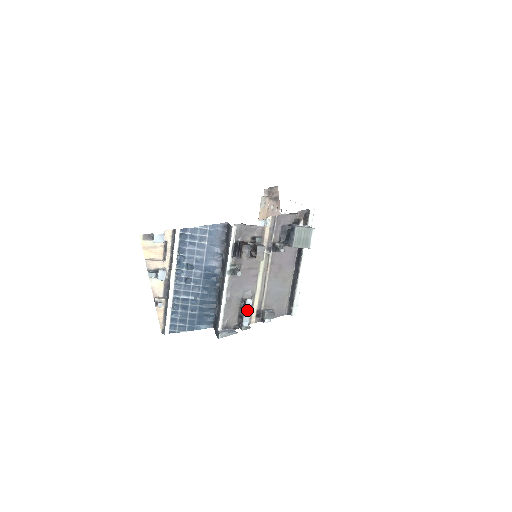
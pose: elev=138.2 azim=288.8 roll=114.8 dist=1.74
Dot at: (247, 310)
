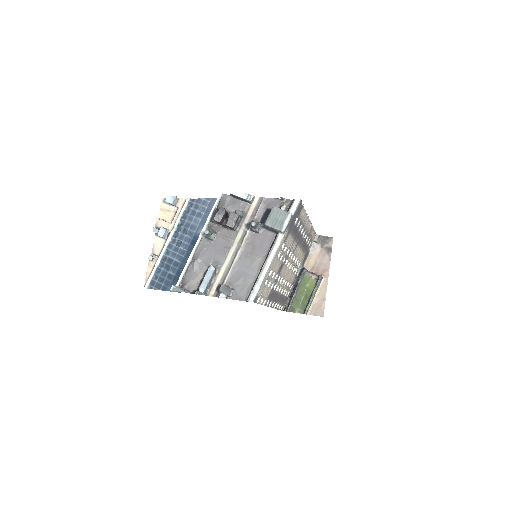
Dot at: (207, 276)
